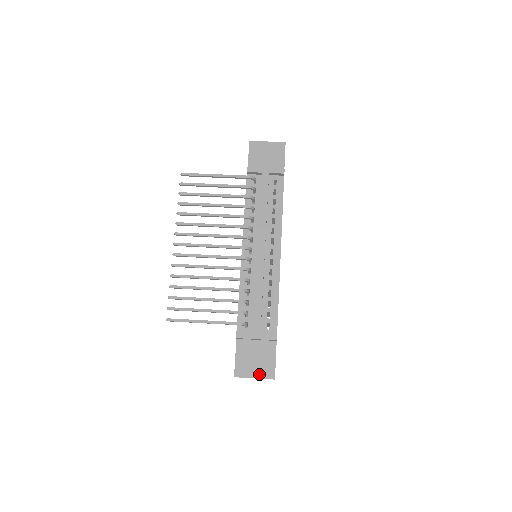
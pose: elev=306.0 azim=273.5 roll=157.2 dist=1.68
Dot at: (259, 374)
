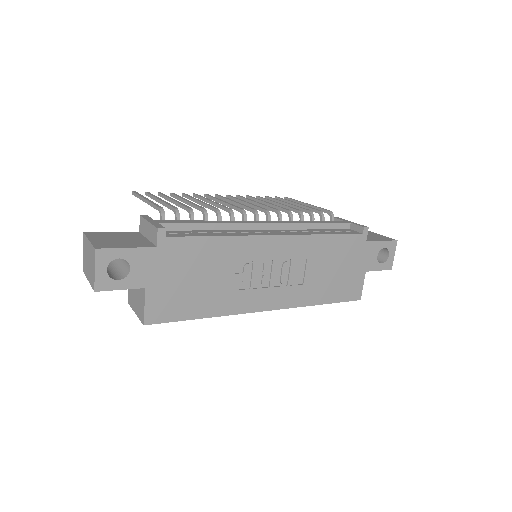
Dot at: (98, 241)
